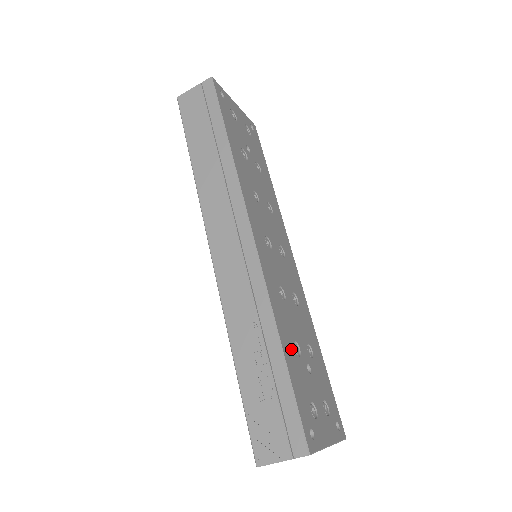
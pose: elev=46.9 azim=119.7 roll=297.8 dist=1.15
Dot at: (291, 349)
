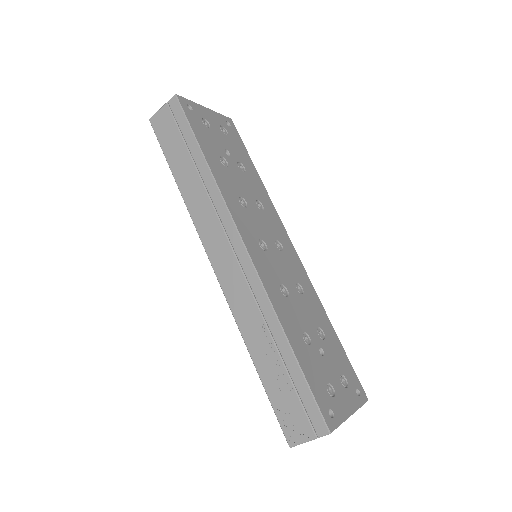
Dot at: (300, 342)
